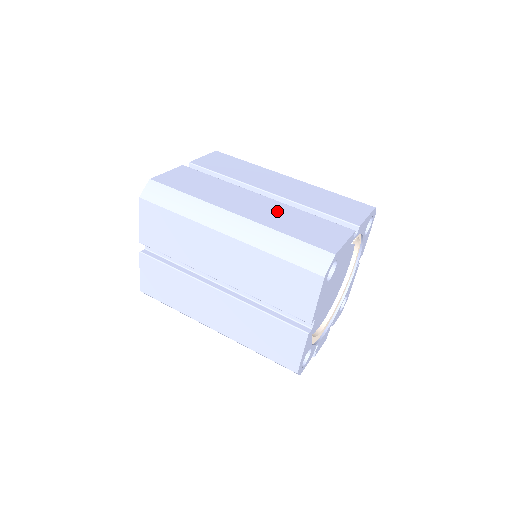
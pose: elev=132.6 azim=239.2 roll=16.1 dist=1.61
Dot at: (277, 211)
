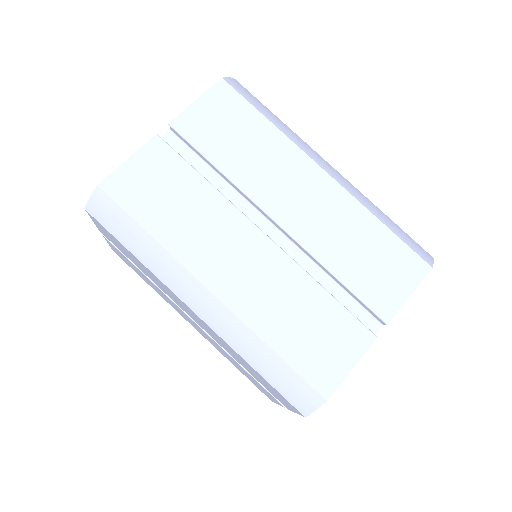
Dot at: (275, 283)
